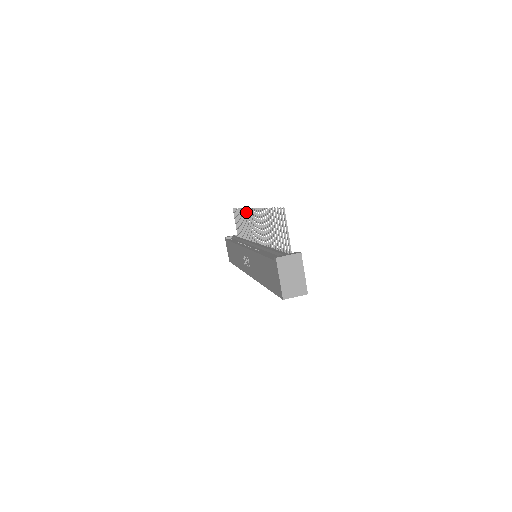
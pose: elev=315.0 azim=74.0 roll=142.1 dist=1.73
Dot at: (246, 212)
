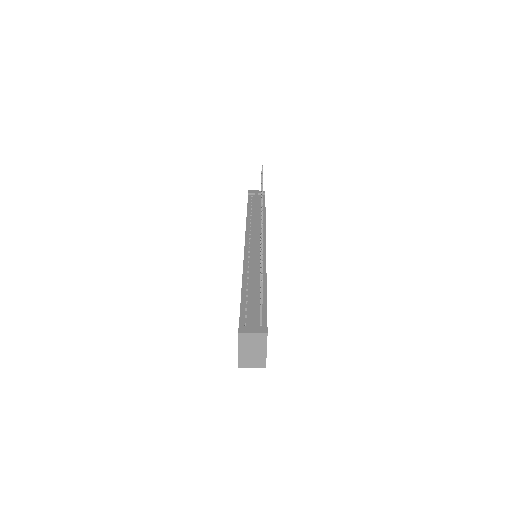
Dot at: (261, 199)
